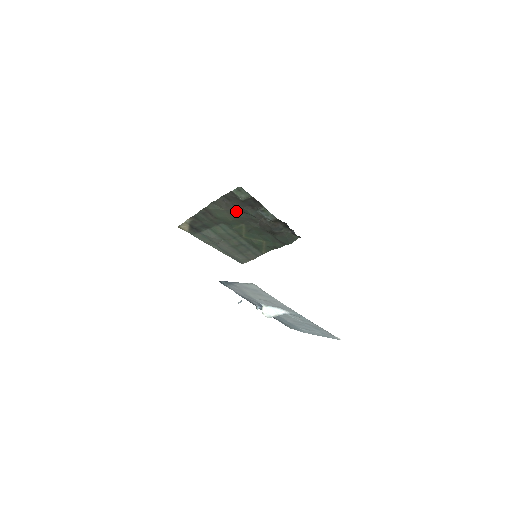
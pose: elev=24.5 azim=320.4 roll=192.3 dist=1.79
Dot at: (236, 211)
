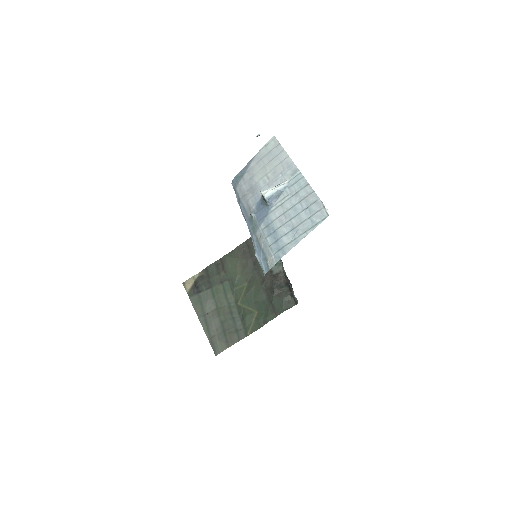
Dot at: (248, 261)
